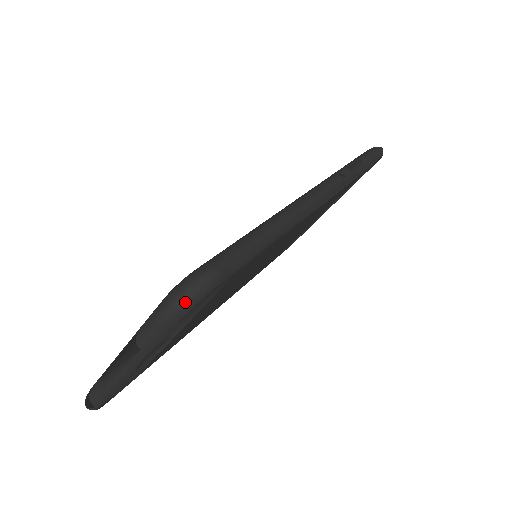
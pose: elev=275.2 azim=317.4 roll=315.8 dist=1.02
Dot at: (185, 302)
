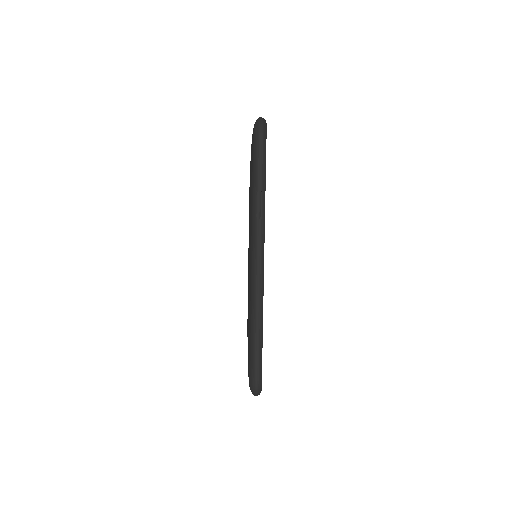
Dot at: occluded
